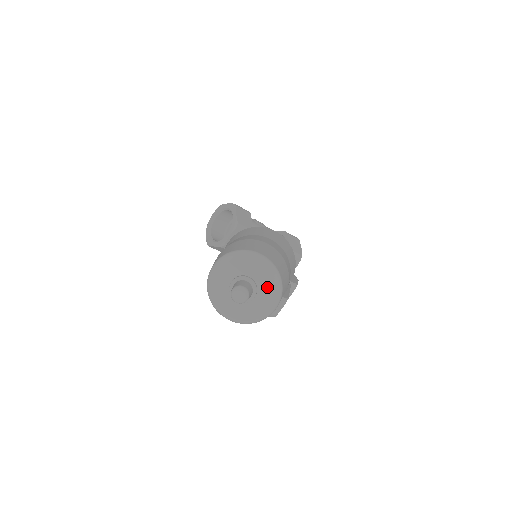
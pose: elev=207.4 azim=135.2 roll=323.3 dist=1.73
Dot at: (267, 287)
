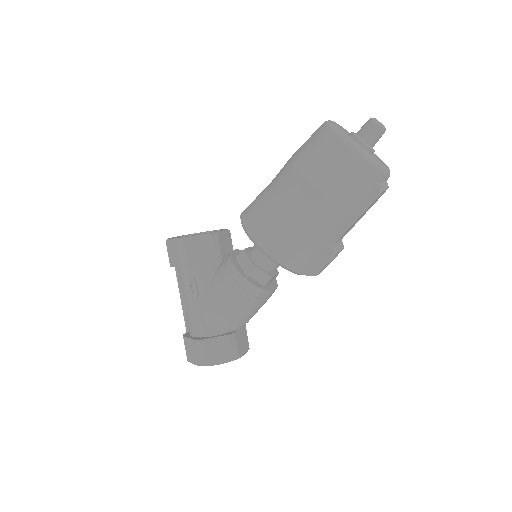
Dot at: (378, 158)
